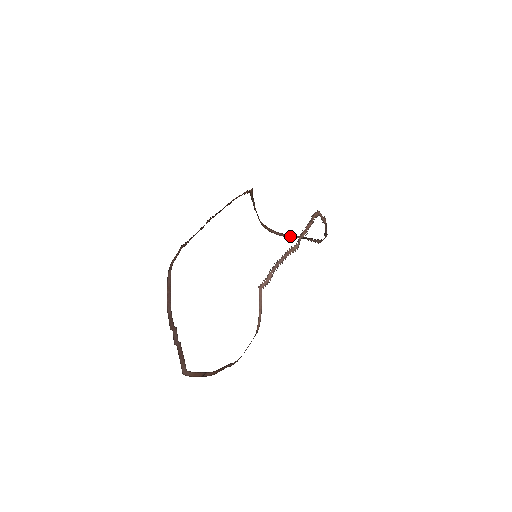
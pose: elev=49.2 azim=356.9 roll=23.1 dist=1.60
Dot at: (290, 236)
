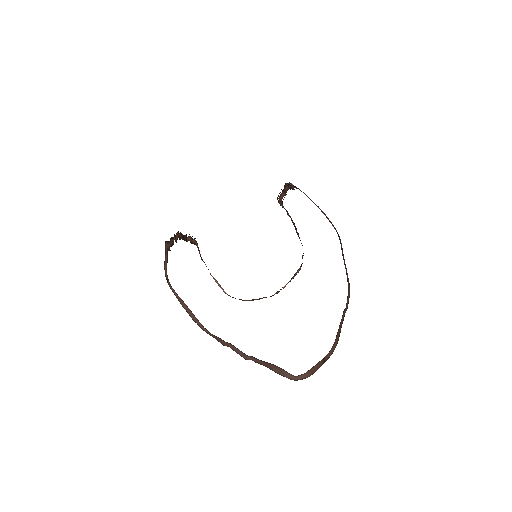
Dot at: (266, 297)
